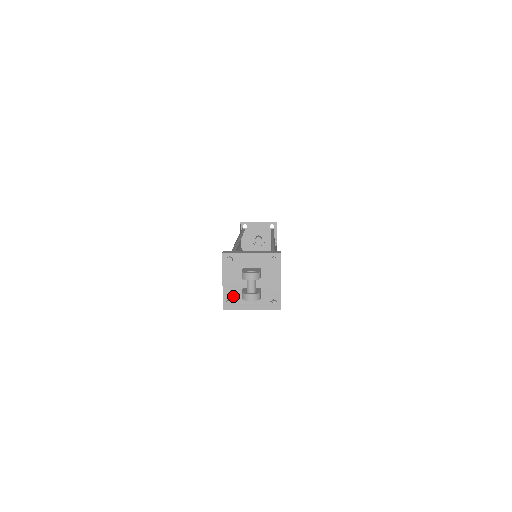
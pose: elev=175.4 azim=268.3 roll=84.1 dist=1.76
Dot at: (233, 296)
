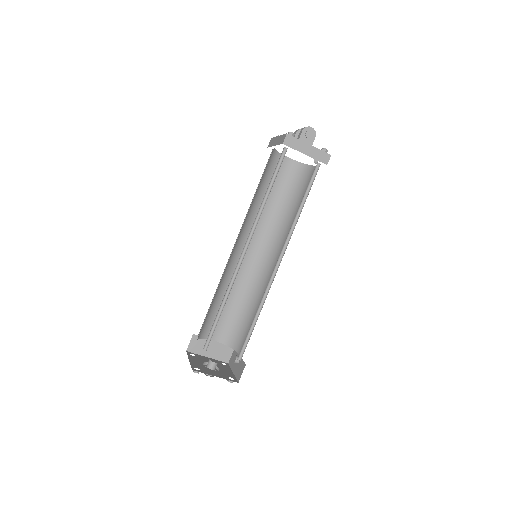
Dot at: occluded
